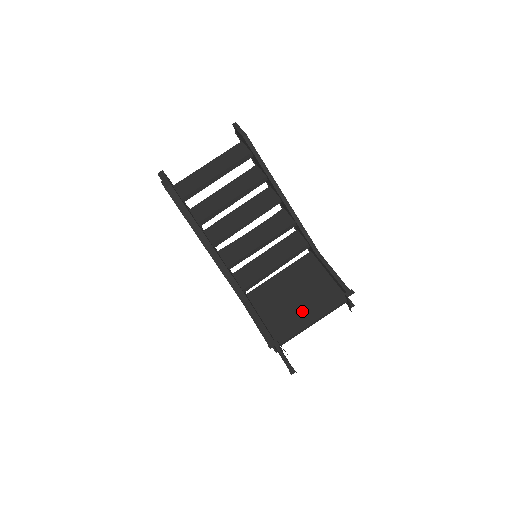
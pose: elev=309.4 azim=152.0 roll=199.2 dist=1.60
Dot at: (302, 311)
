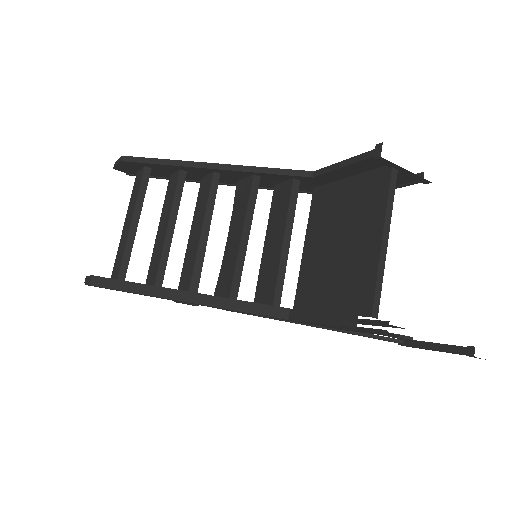
Dot at: (359, 246)
